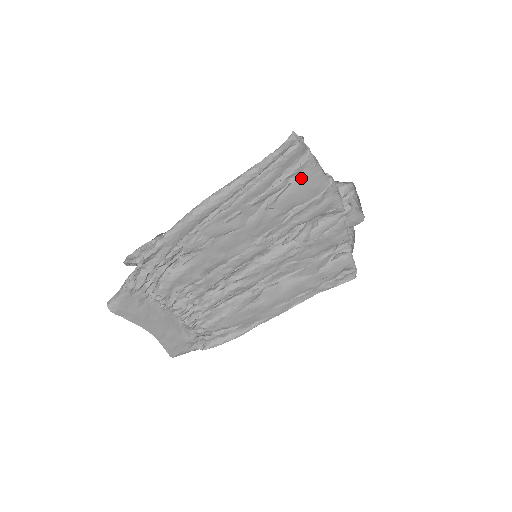
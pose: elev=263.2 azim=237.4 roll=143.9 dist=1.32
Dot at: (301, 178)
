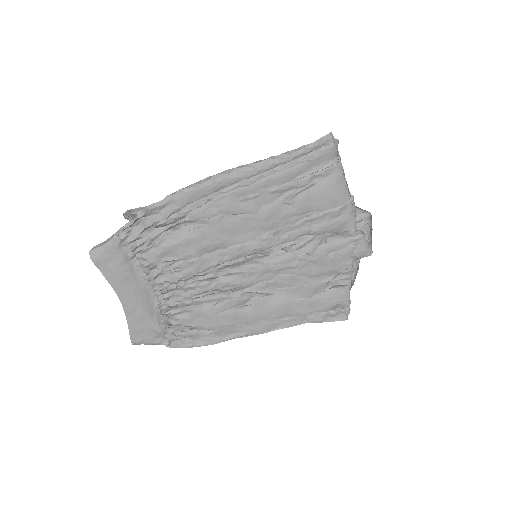
Dot at: (325, 183)
